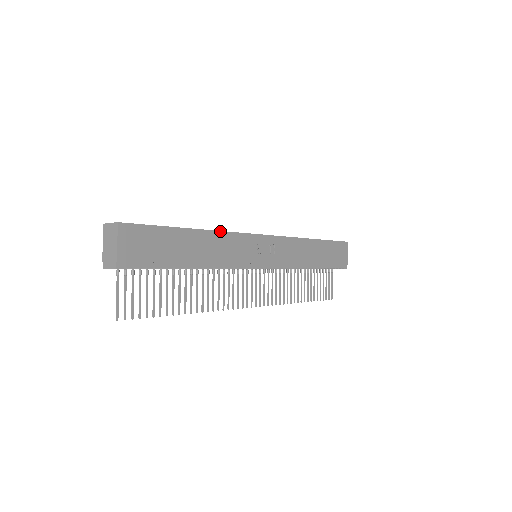
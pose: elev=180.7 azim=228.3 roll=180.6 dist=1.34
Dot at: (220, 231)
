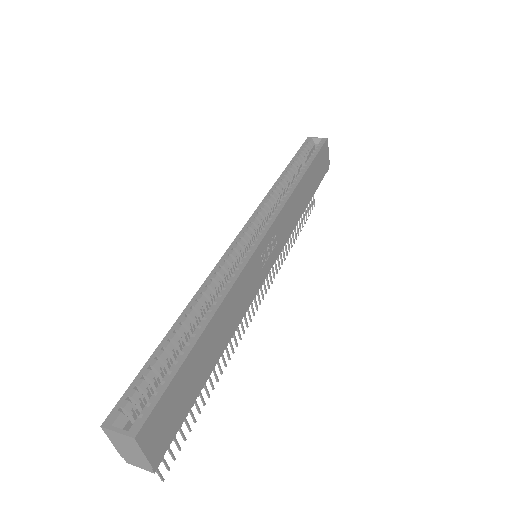
Dot at: (229, 291)
